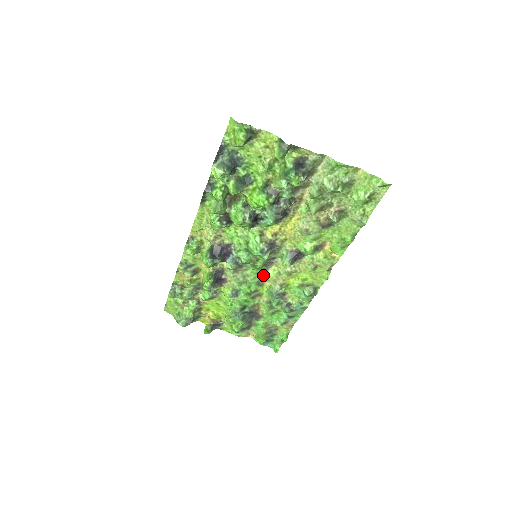
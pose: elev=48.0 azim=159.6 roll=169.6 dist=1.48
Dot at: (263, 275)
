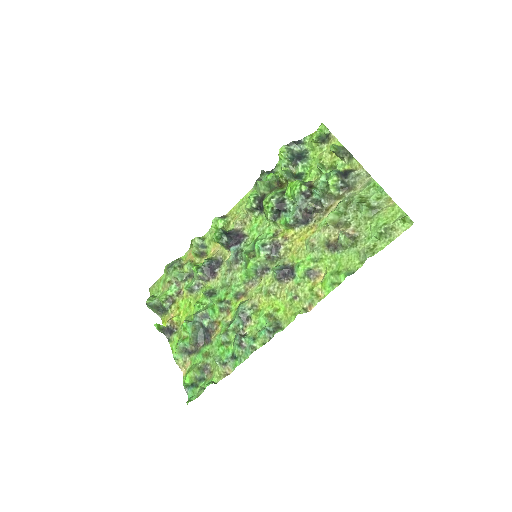
Dot at: (247, 288)
